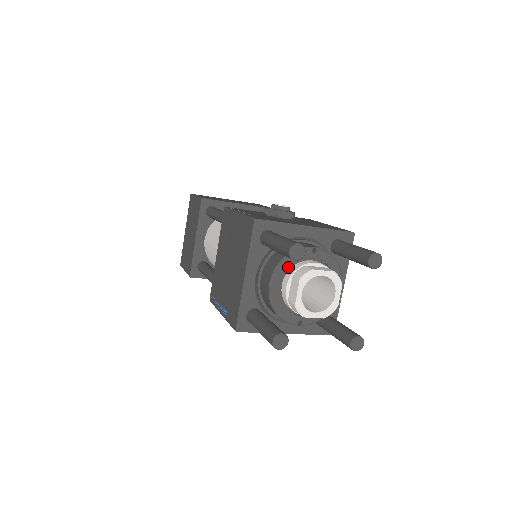
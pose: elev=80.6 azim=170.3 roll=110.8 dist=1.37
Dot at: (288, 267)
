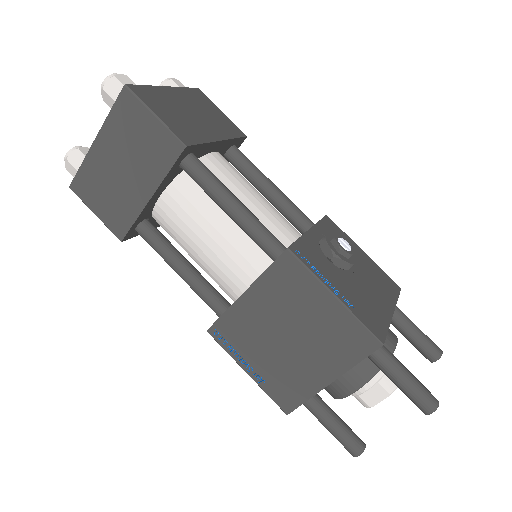
Dot at: occluded
